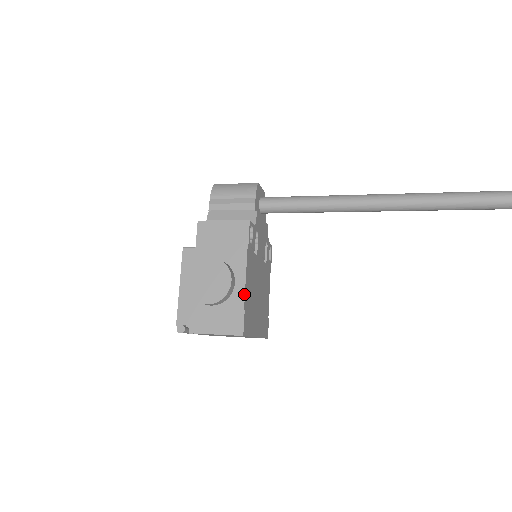
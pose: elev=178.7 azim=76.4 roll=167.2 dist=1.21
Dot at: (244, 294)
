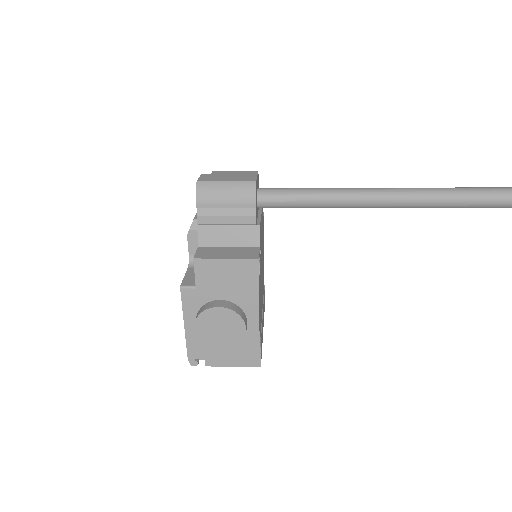
Dot at: (259, 333)
